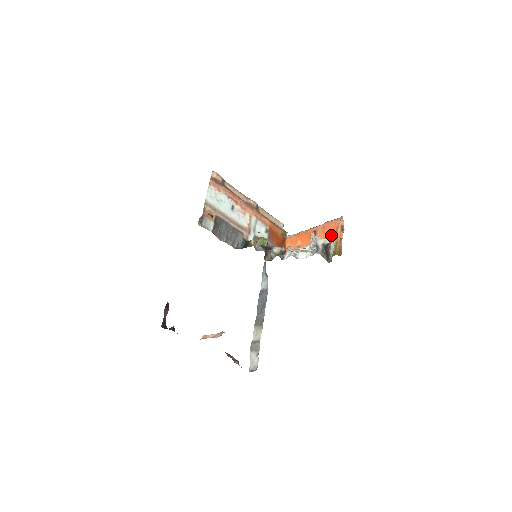
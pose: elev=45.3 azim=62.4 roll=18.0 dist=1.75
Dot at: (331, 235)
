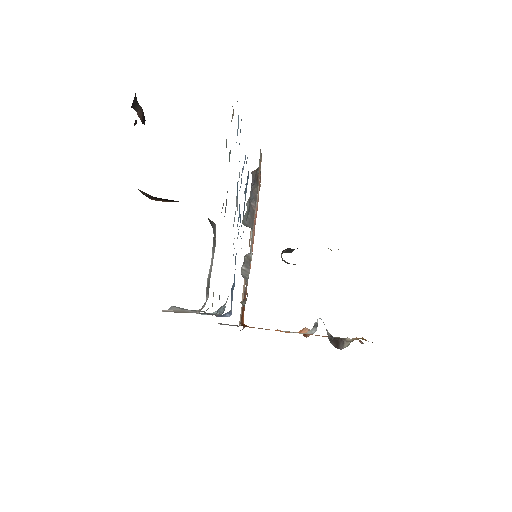
Dot at: occluded
